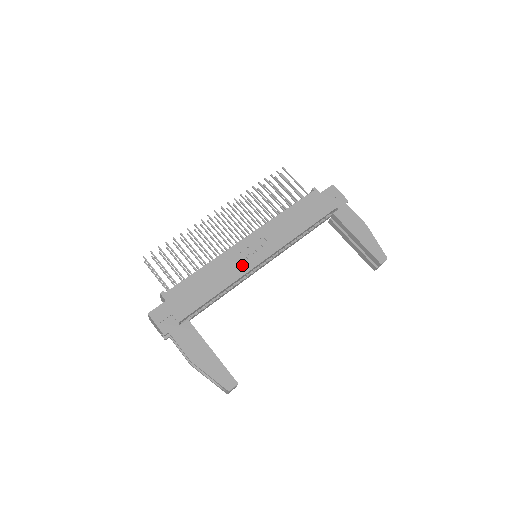
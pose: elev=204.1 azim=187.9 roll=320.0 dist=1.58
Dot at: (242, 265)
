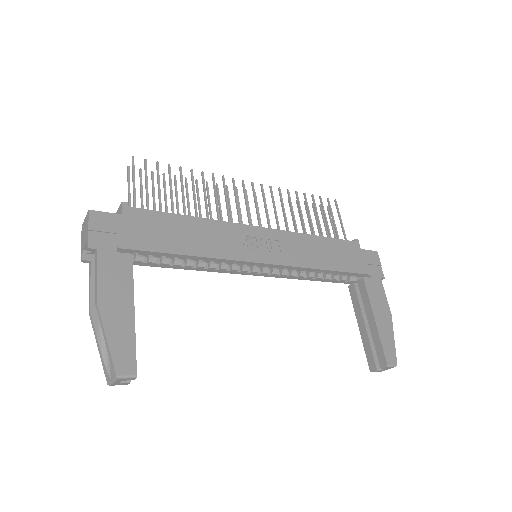
Dot at: (238, 249)
